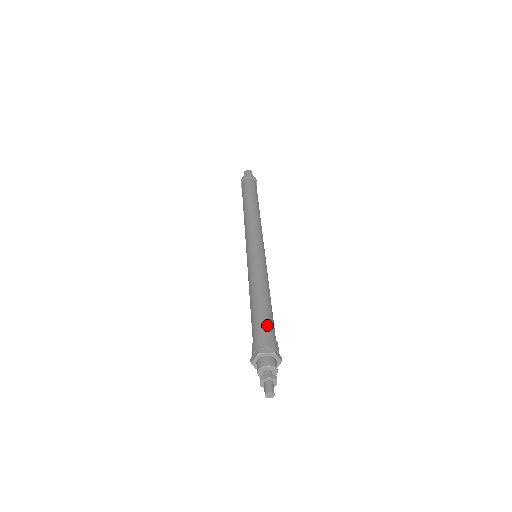
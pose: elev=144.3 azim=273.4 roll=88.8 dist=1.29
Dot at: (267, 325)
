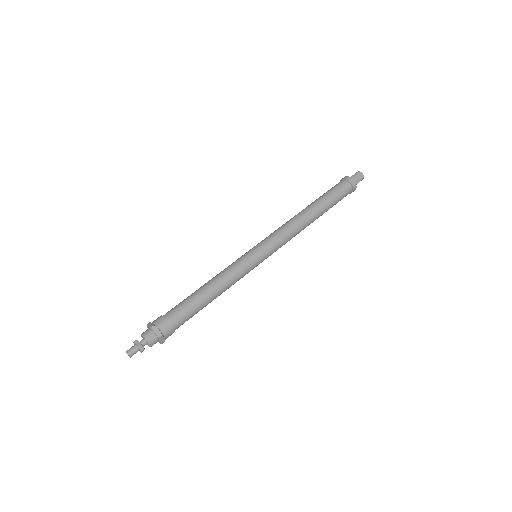
Dot at: (182, 316)
